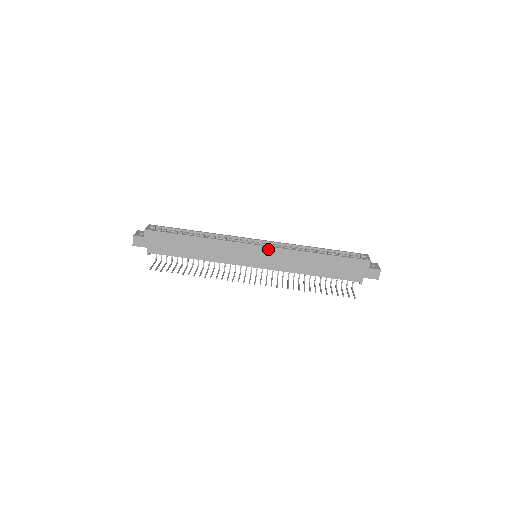
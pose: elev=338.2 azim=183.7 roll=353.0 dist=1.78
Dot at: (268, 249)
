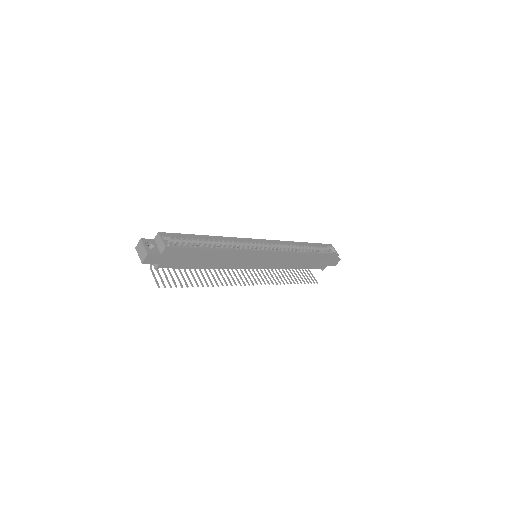
Dot at: (275, 254)
